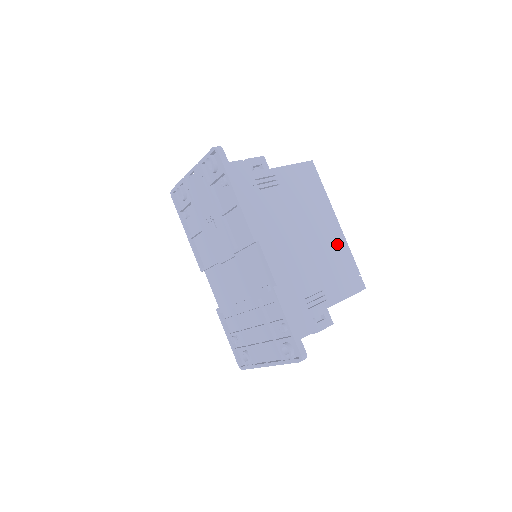
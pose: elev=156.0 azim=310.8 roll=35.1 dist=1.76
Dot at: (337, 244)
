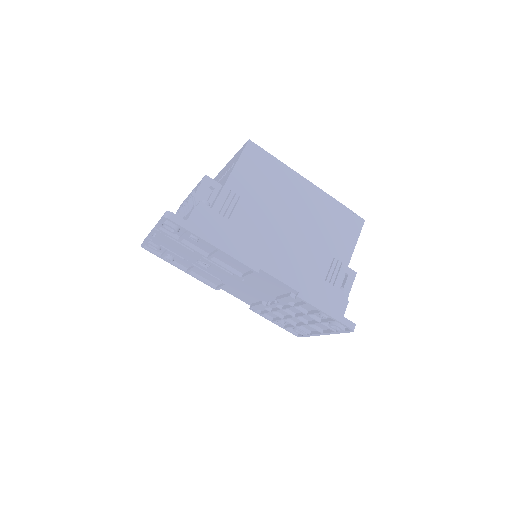
Dot at: (320, 203)
